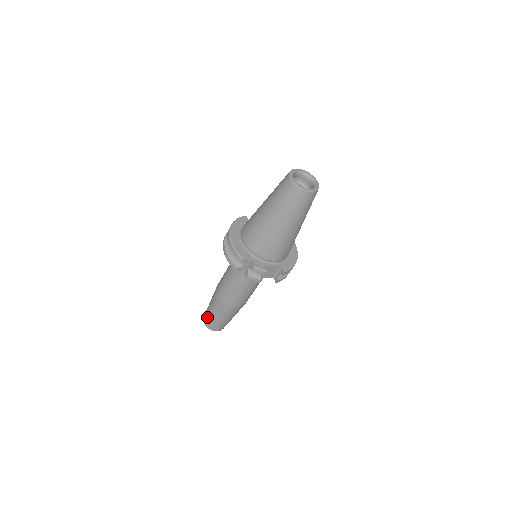
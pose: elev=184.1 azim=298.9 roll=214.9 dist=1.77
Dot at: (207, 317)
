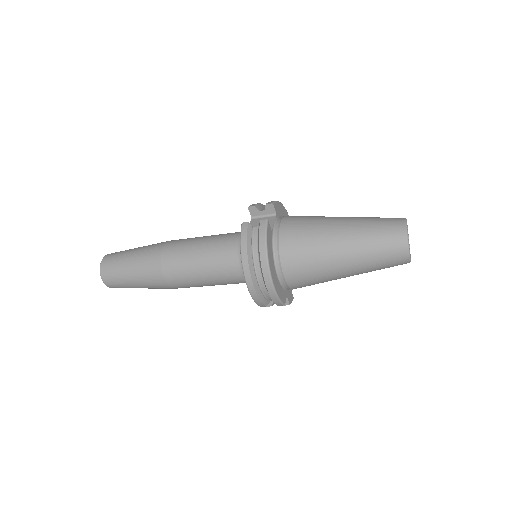
Dot at: (120, 285)
